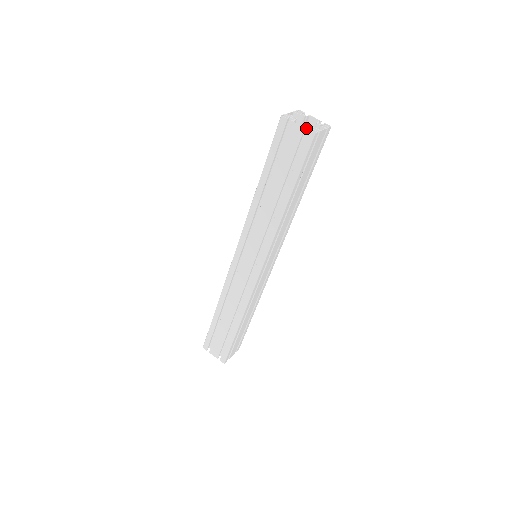
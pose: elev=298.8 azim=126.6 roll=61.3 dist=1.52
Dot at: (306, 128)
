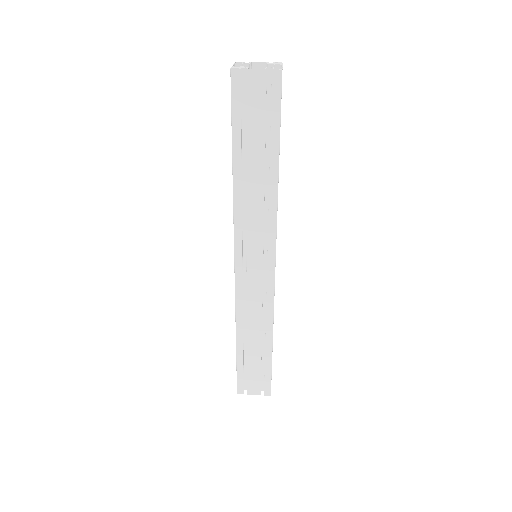
Dot at: (266, 71)
